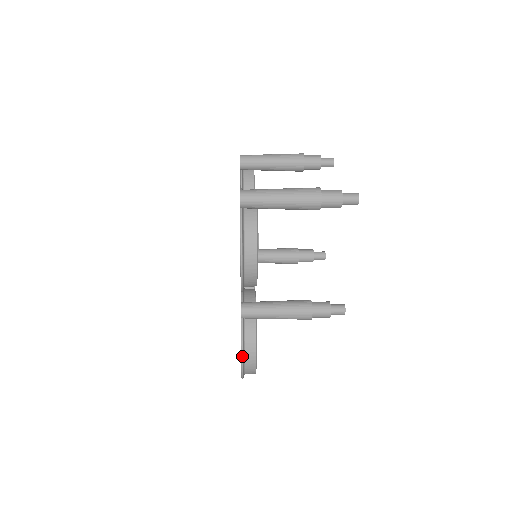
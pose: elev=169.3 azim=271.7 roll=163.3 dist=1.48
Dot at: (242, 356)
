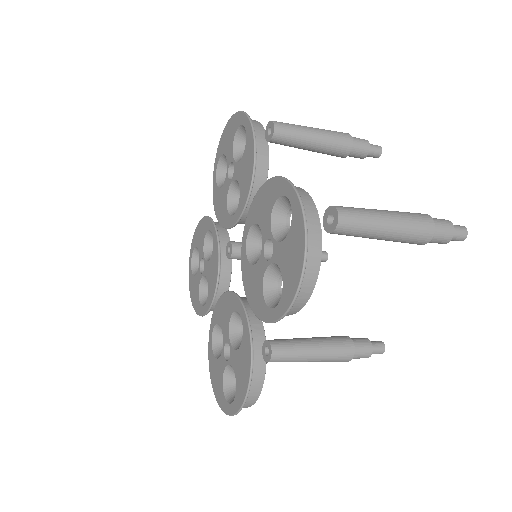
Dot at: (246, 399)
